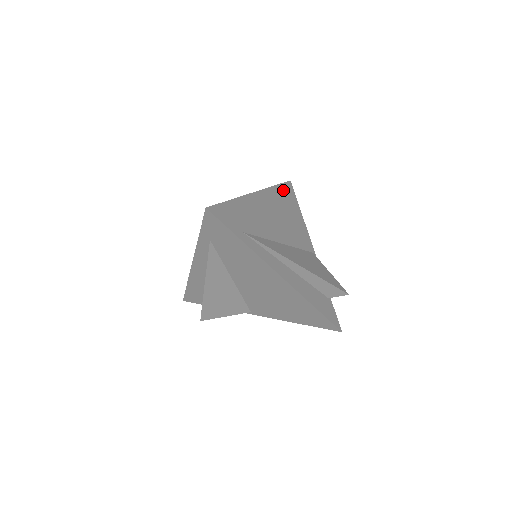
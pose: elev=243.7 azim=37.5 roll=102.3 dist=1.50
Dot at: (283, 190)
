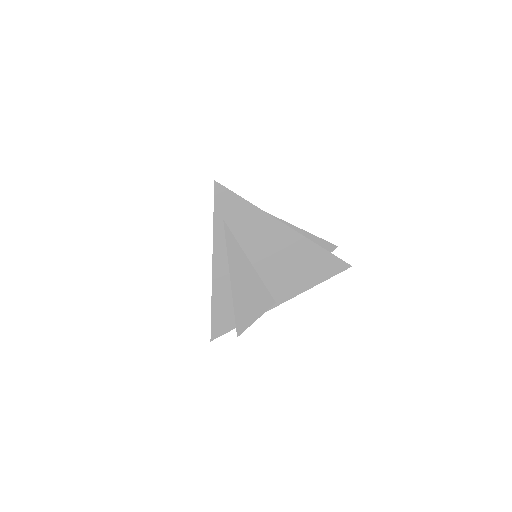
Dot at: occluded
